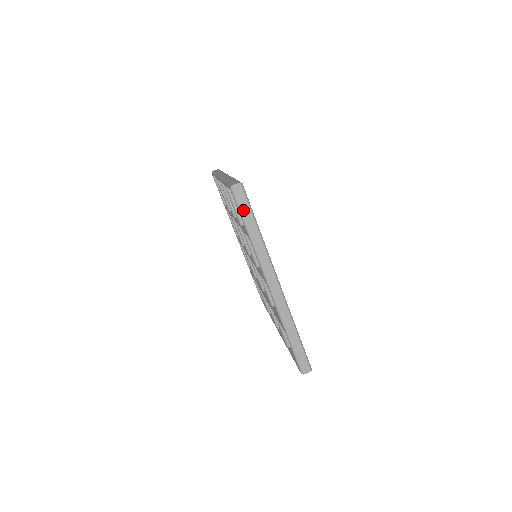
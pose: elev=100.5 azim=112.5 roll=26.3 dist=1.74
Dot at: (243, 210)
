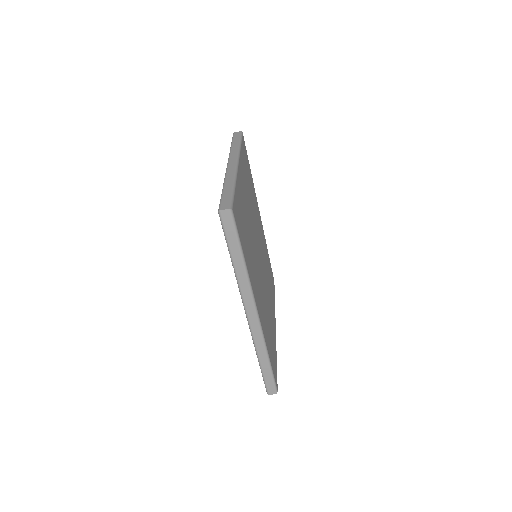
Dot at: occluded
